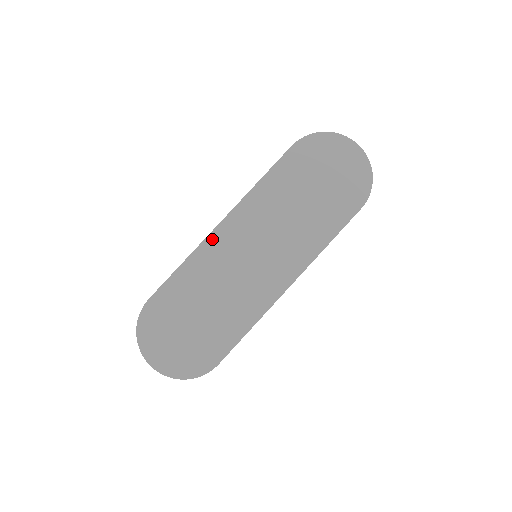
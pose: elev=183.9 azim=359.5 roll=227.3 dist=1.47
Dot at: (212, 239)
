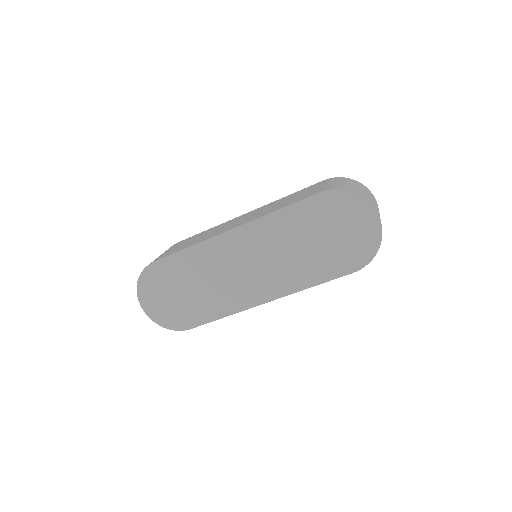
Dot at: (218, 240)
